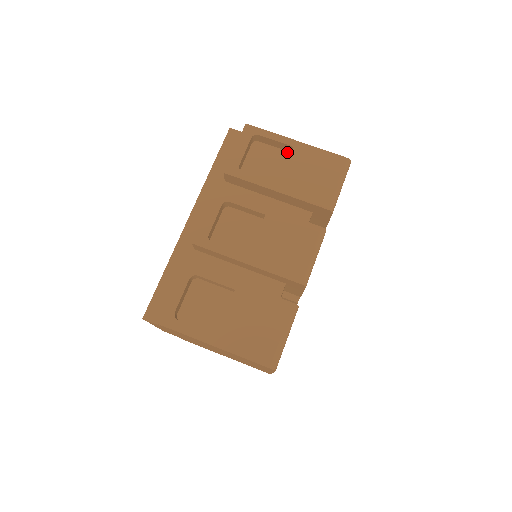
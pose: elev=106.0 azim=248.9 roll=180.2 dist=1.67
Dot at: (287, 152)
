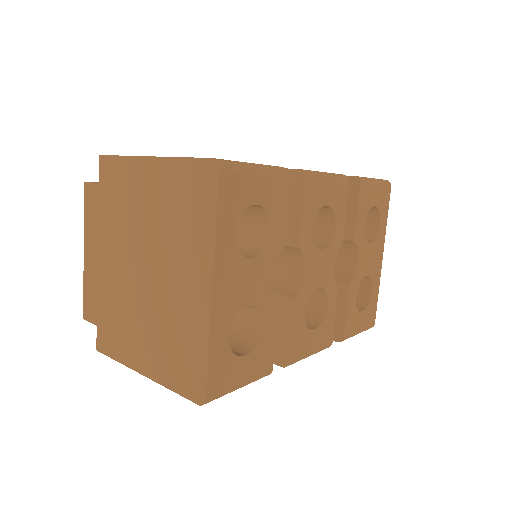
Dot at: occluded
